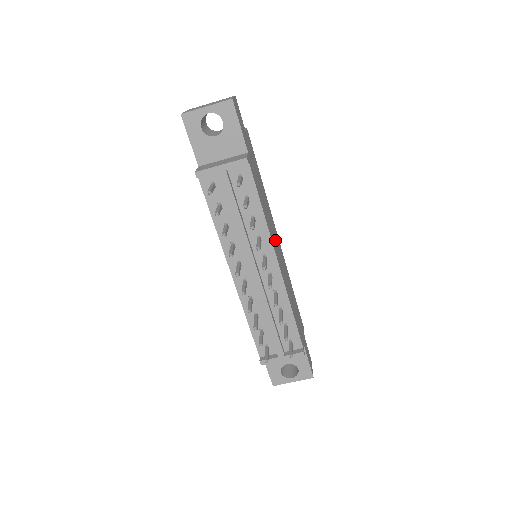
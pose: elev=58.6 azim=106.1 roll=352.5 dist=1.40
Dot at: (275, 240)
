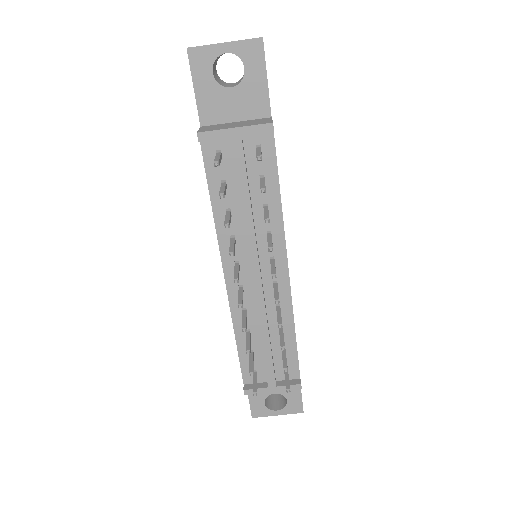
Dot at: occluded
